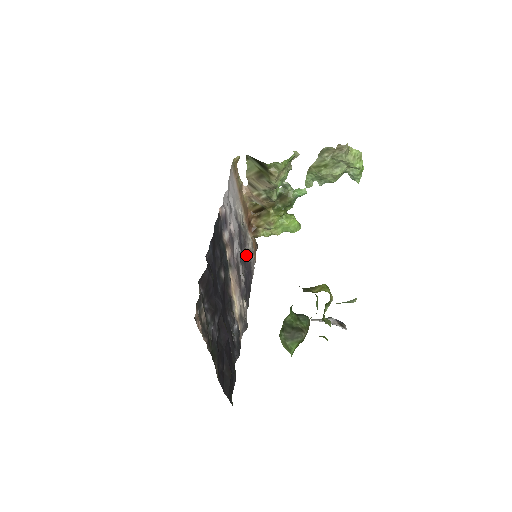
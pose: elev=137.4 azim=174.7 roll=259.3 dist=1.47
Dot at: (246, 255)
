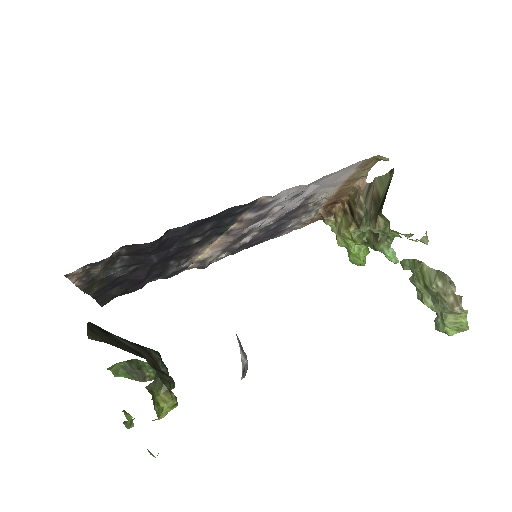
Dot at: (284, 224)
